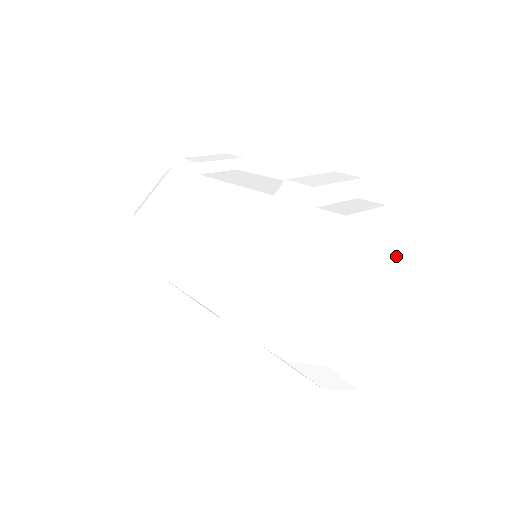
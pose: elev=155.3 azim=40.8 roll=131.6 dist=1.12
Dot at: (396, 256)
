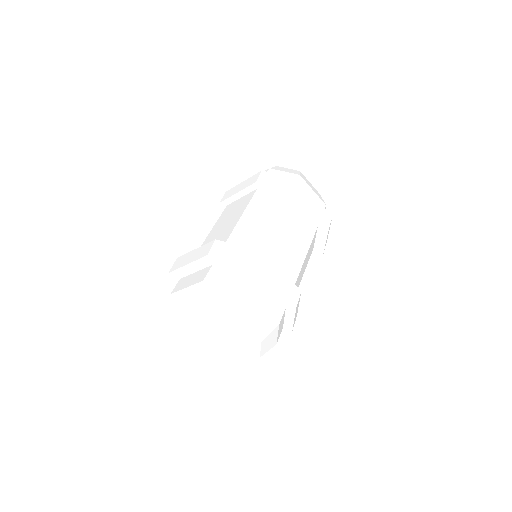
Dot at: (217, 317)
